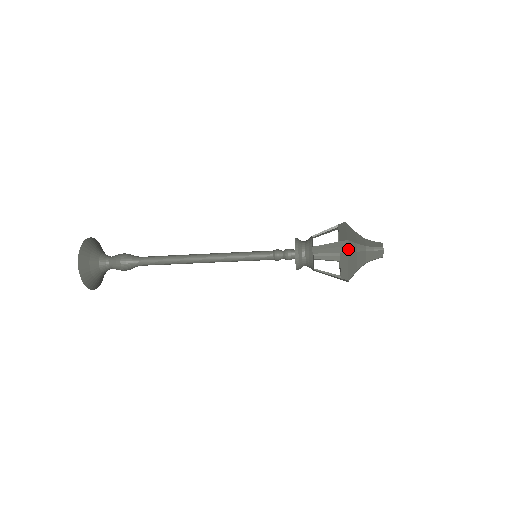
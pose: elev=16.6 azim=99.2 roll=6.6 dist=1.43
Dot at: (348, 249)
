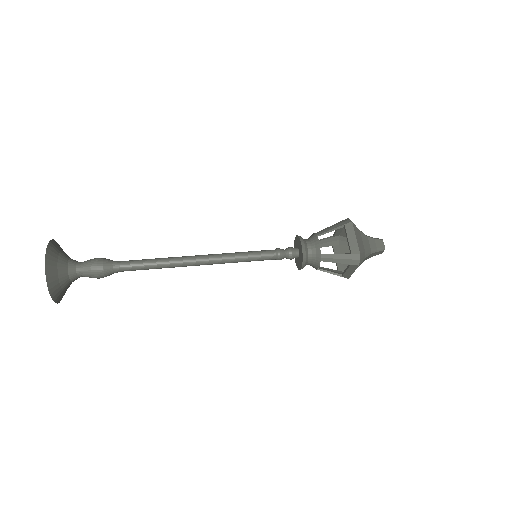
Dot at: (359, 262)
